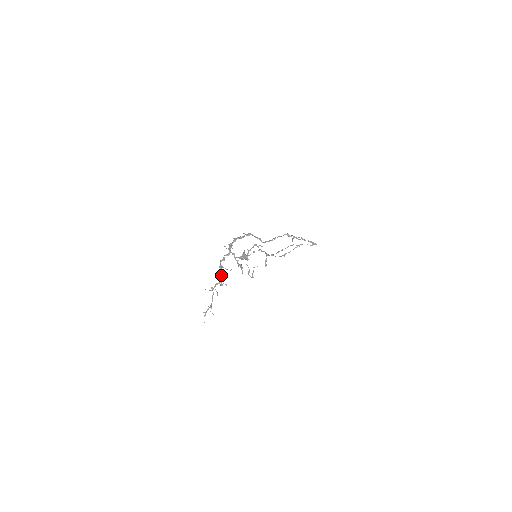
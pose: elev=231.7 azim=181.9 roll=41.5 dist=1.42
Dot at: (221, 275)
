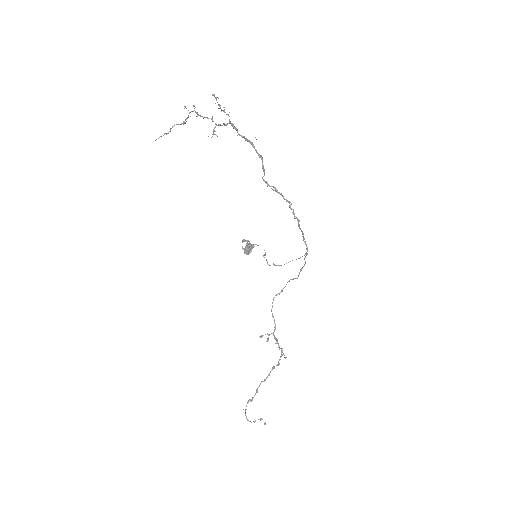
Dot at: (204, 117)
